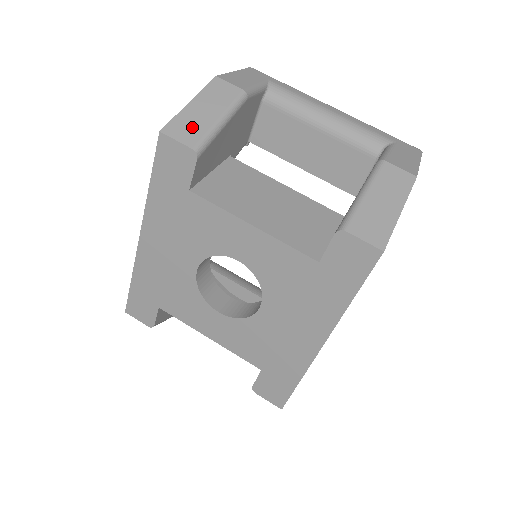
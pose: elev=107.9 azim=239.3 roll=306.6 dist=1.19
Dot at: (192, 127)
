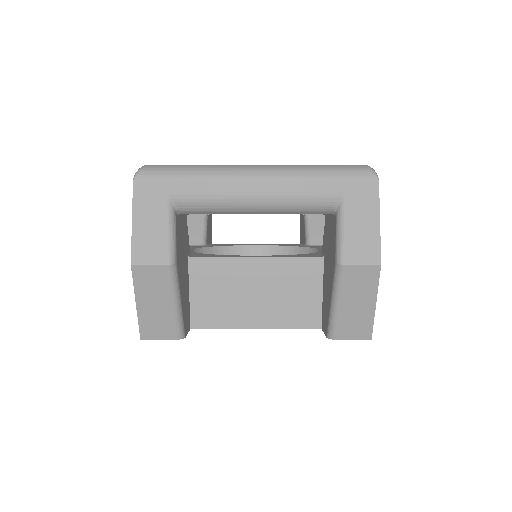
Dot at: (160, 324)
